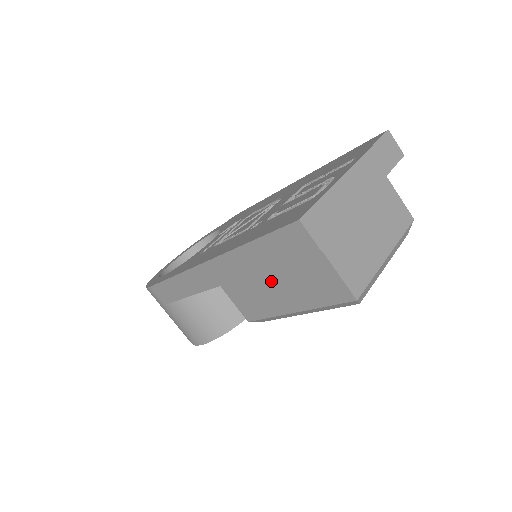
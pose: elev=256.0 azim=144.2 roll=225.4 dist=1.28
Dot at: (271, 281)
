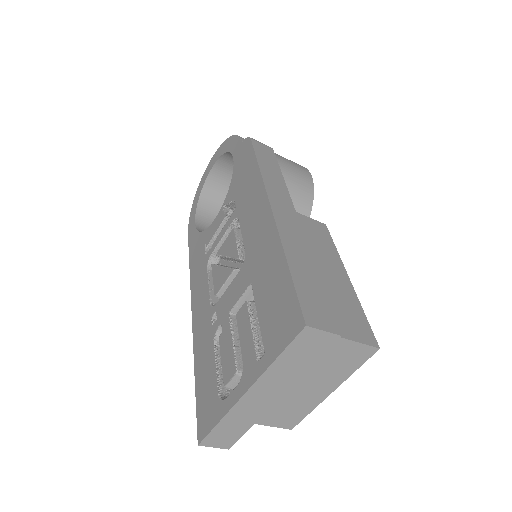
Dot at: occluded
